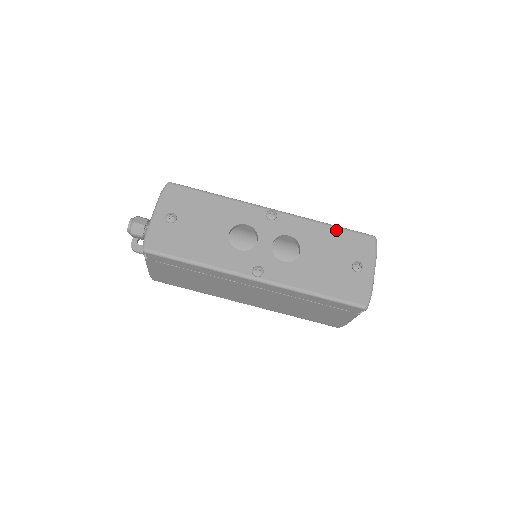
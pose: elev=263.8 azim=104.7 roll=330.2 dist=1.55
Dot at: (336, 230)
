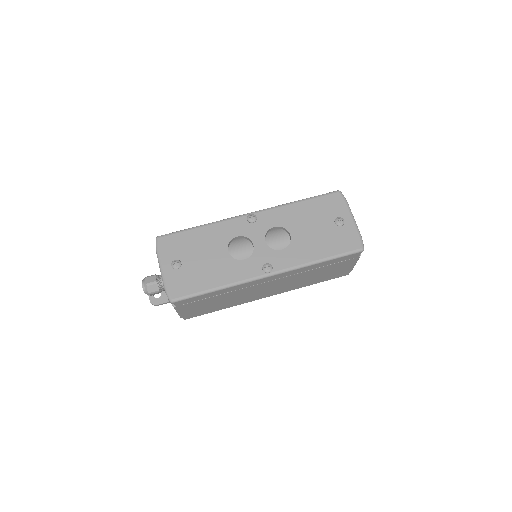
Dot at: (307, 202)
